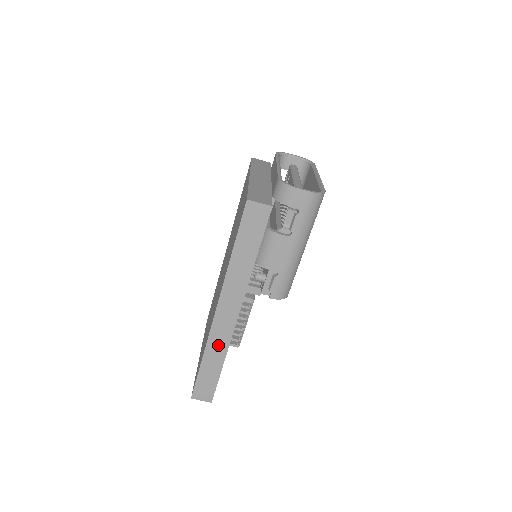
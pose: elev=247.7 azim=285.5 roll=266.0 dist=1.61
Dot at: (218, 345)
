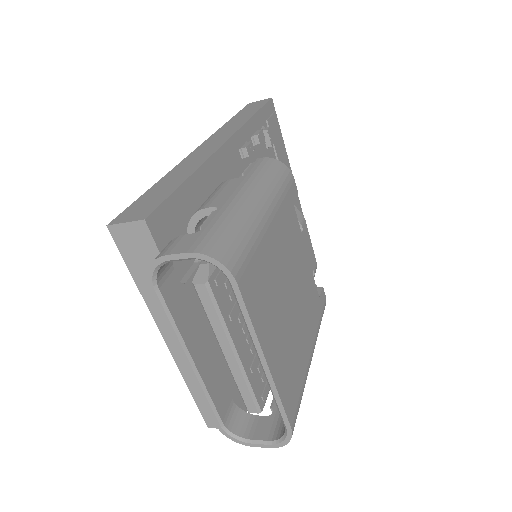
Dot at: occluded
